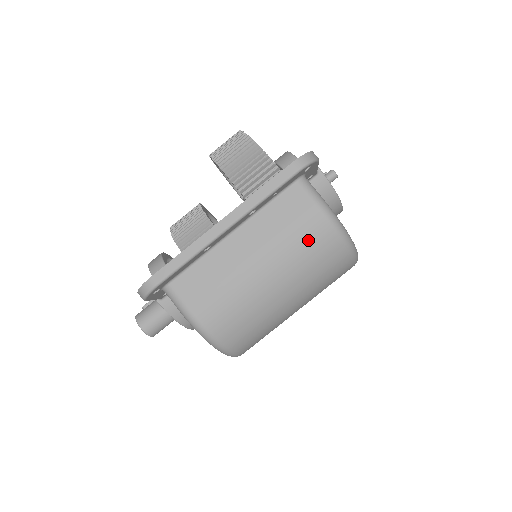
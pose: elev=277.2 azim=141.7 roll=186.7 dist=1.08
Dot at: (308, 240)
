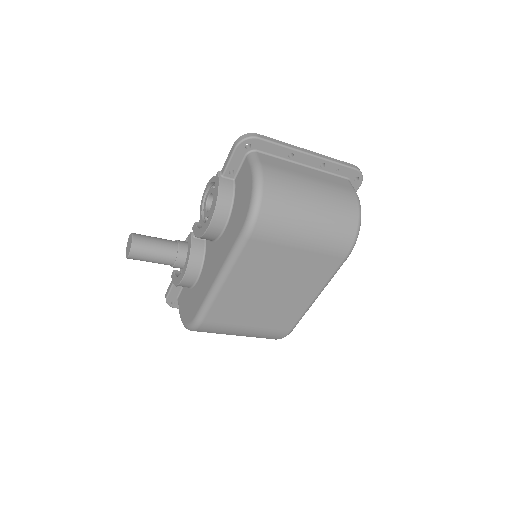
Dot at: (343, 198)
